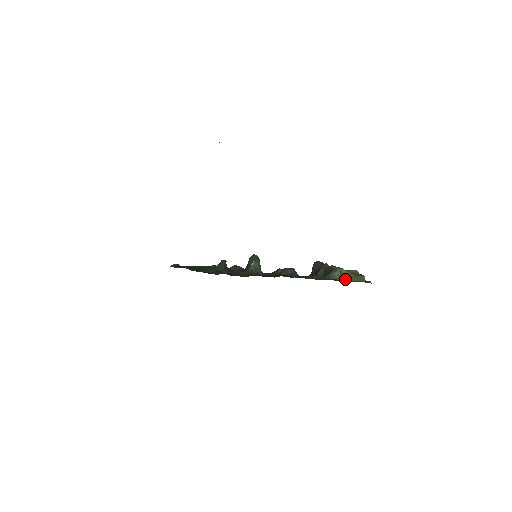
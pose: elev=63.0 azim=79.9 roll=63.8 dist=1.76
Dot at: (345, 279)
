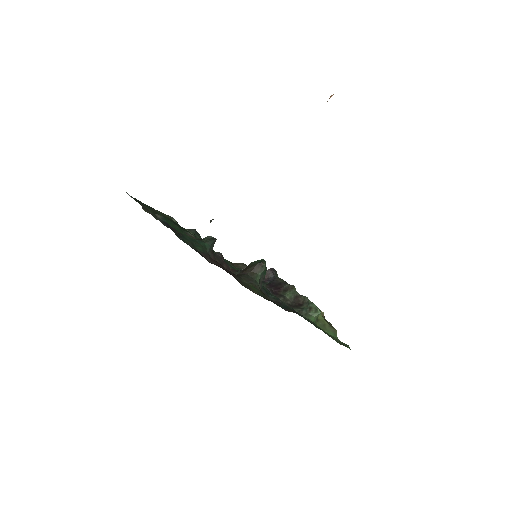
Dot at: (320, 325)
